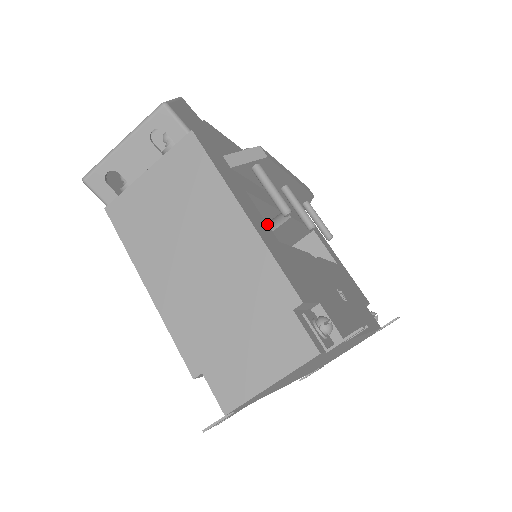
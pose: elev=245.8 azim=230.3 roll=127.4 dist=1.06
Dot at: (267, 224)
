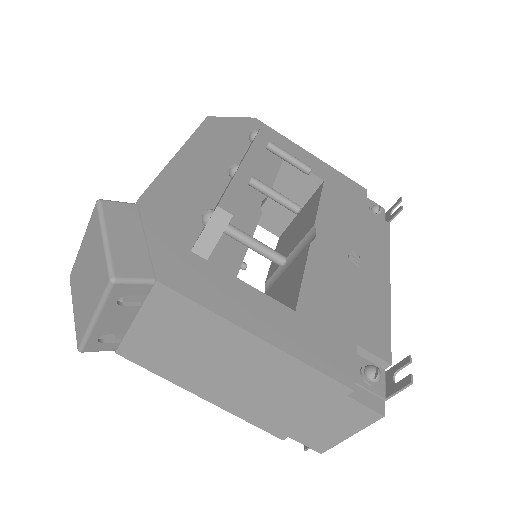
Dot at: (276, 301)
